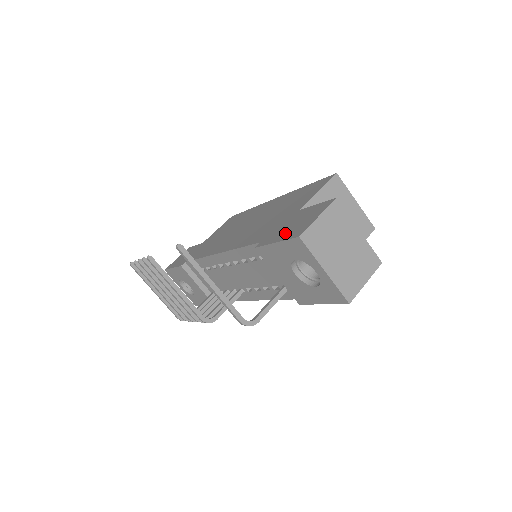
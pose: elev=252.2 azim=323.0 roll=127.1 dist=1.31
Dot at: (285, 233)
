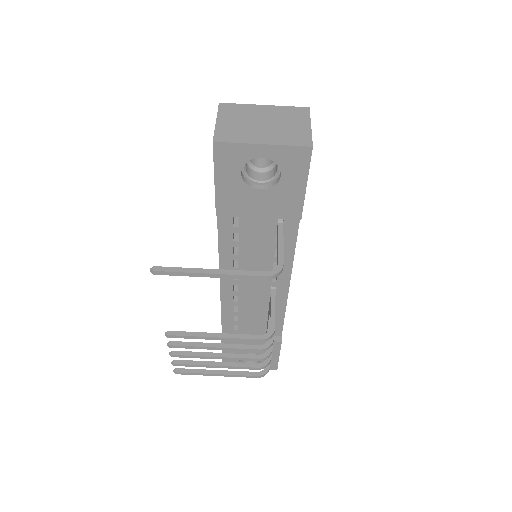
Dot at: occluded
